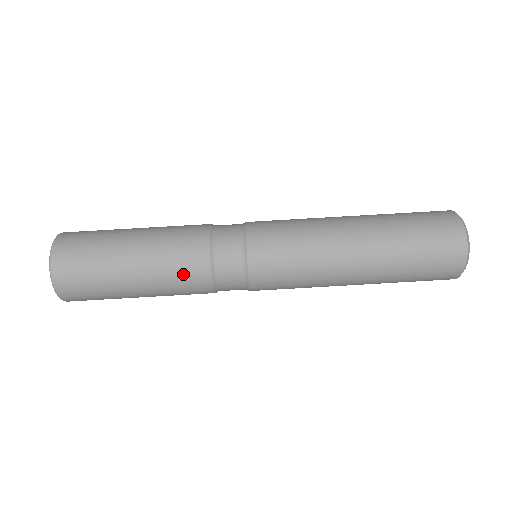
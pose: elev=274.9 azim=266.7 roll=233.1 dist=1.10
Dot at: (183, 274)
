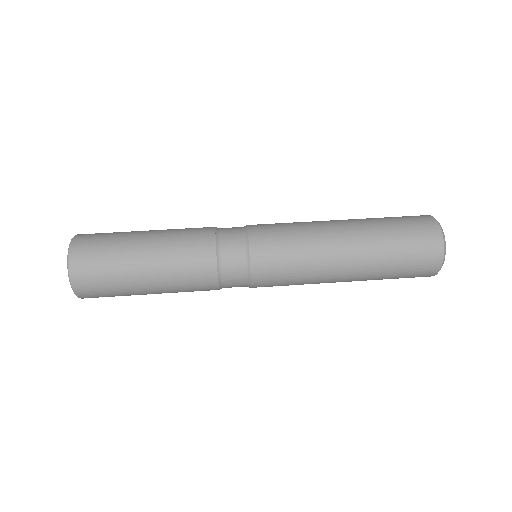
Dot at: (192, 279)
